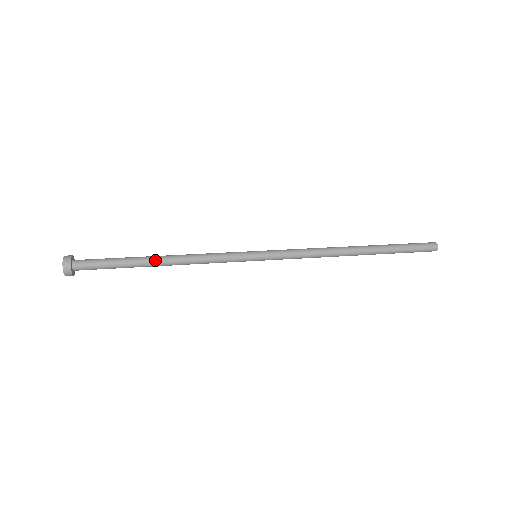
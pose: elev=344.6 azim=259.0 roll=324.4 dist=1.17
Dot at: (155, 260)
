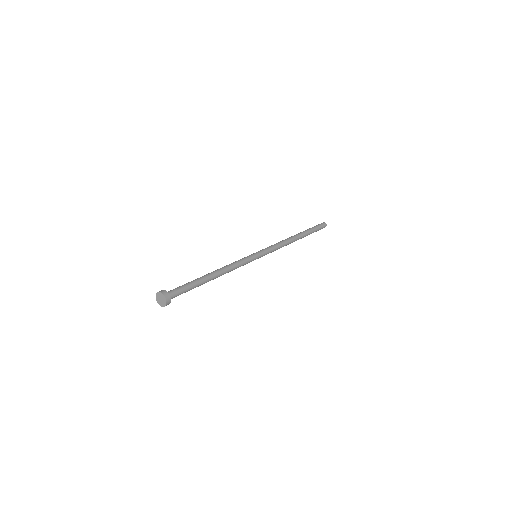
Dot at: (210, 274)
